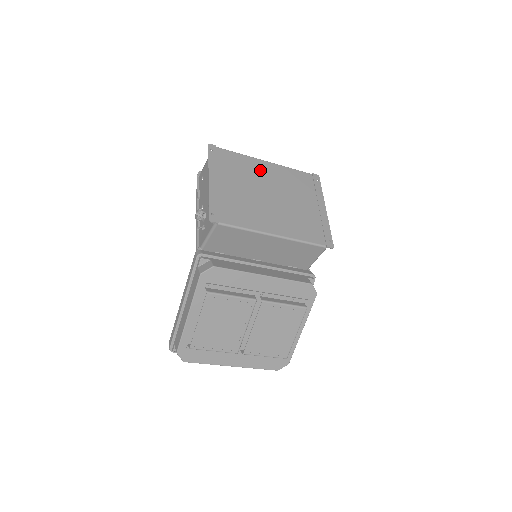
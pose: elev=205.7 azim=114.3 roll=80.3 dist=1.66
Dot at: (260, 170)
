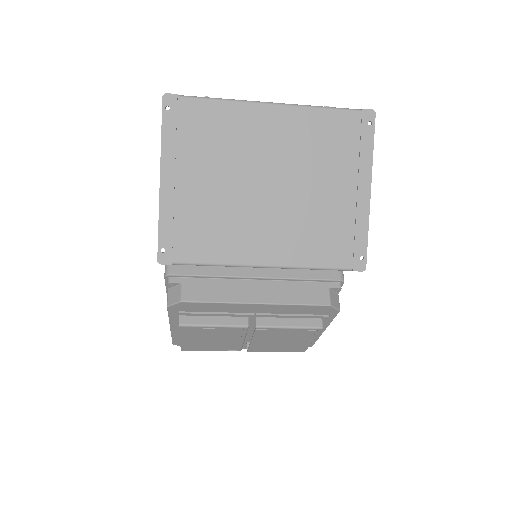
Dot at: (256, 130)
